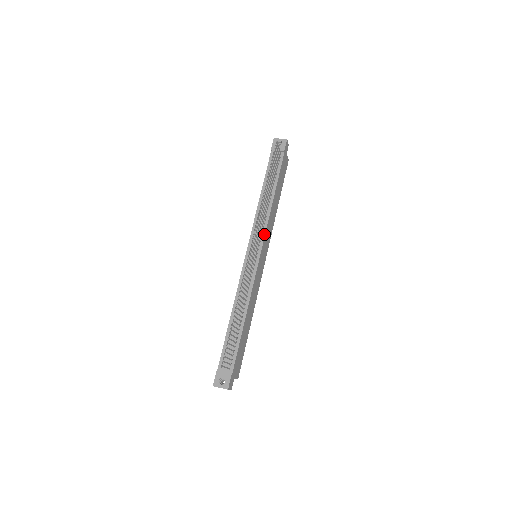
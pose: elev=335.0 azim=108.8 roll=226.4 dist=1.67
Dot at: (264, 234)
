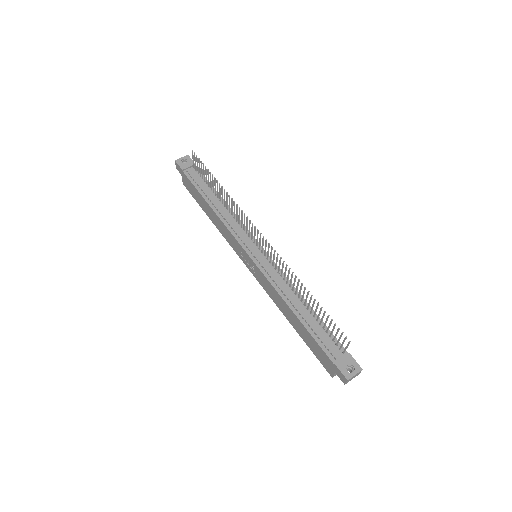
Dot at: (248, 231)
